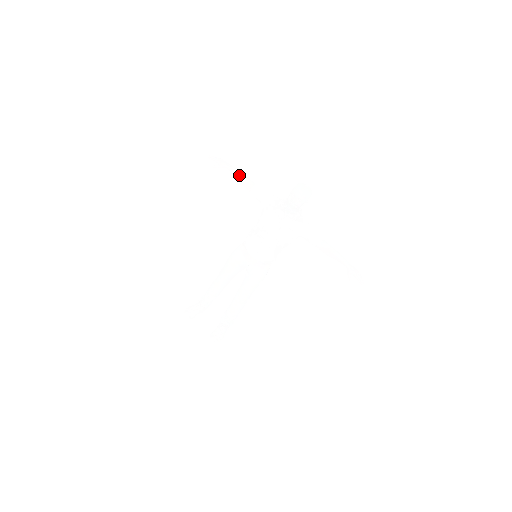
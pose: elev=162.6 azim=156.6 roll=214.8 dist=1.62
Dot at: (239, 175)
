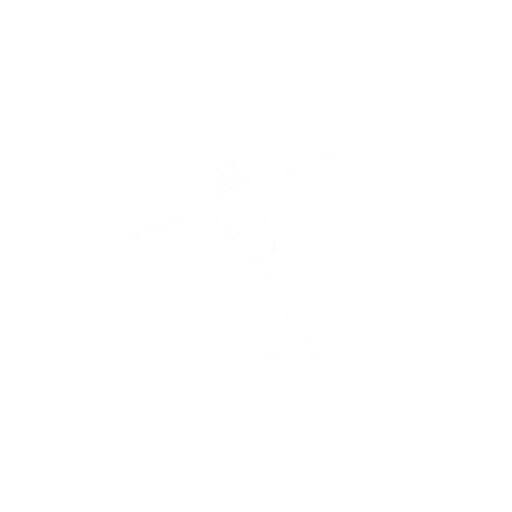
Dot at: (158, 222)
